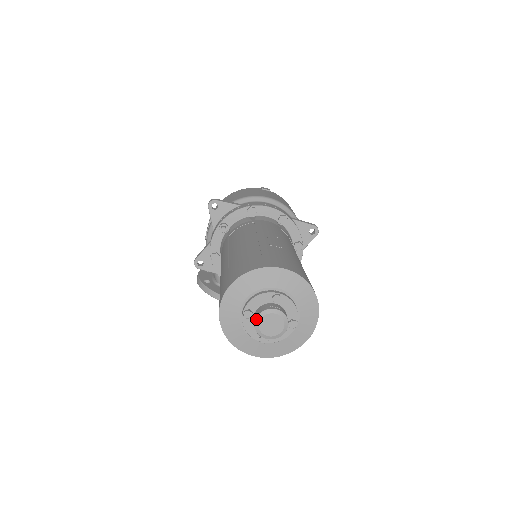
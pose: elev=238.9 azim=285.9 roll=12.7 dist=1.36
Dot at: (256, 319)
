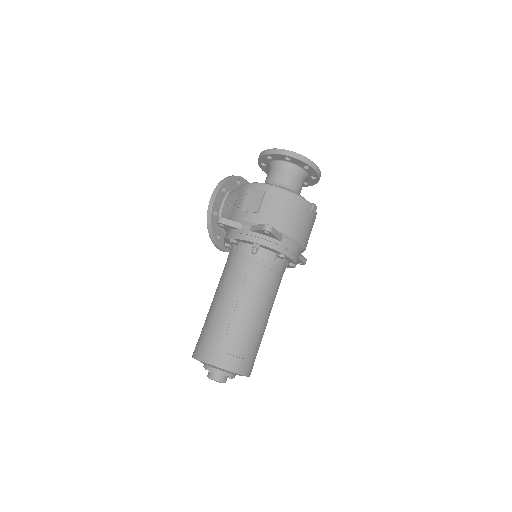
Dot at: (212, 379)
